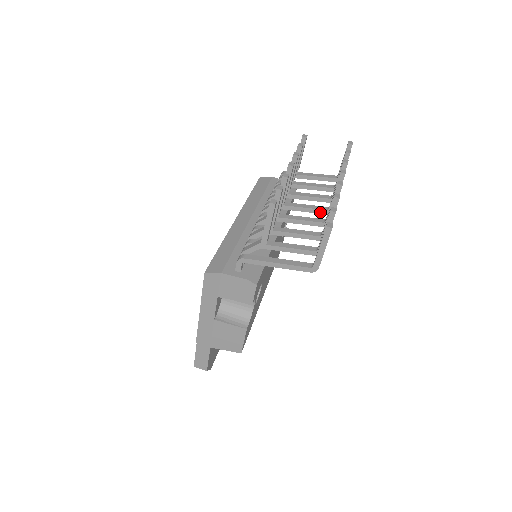
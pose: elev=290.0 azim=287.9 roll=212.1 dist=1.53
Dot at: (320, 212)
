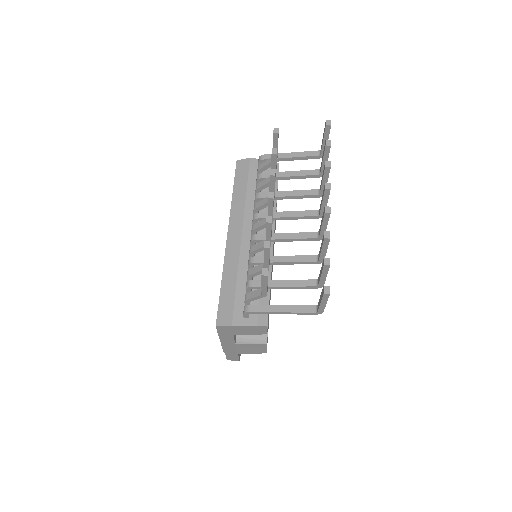
Dot at: (311, 218)
